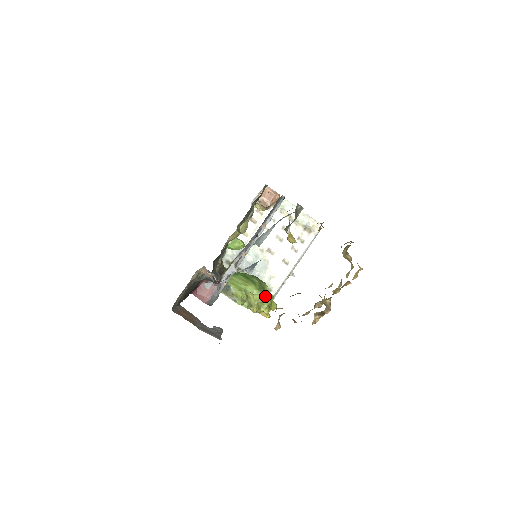
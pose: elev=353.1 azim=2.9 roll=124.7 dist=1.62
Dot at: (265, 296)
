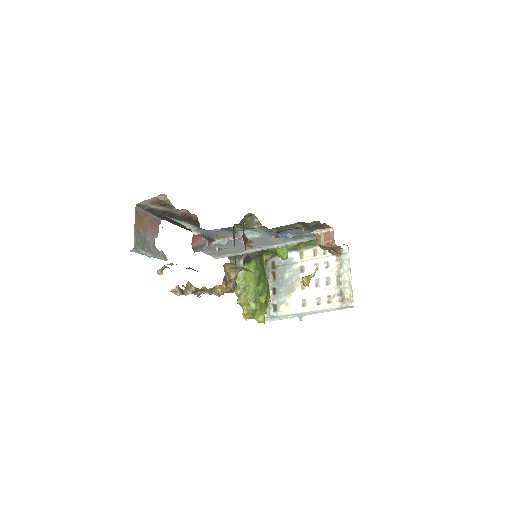
Dot at: (256, 301)
